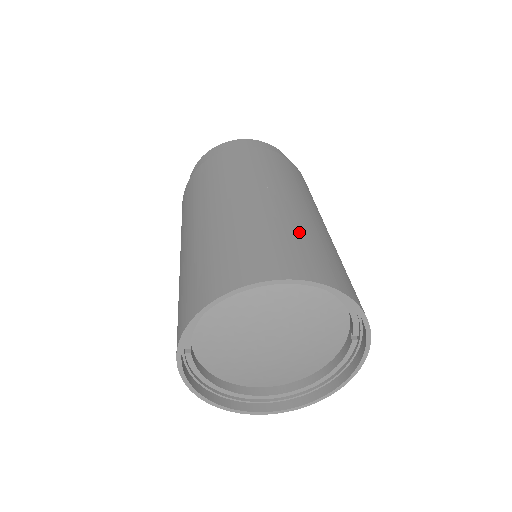
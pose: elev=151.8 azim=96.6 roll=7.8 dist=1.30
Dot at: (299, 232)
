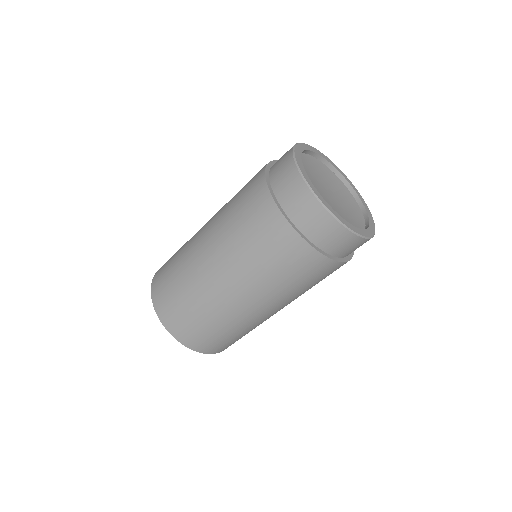
Dot at: (207, 317)
